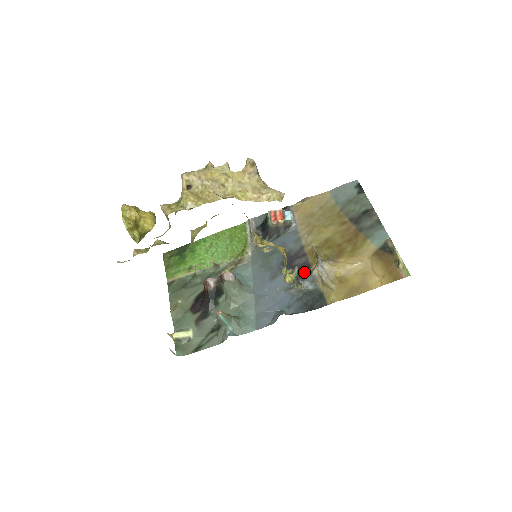
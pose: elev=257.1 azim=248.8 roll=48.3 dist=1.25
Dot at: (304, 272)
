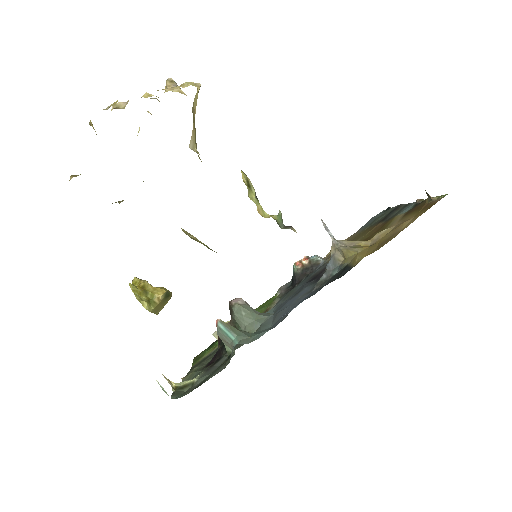
Dot at: occluded
